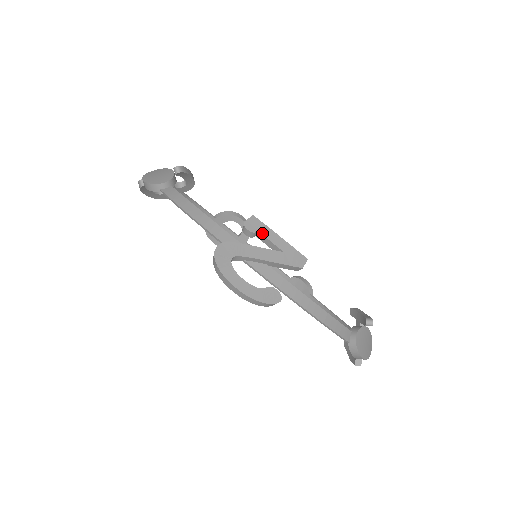
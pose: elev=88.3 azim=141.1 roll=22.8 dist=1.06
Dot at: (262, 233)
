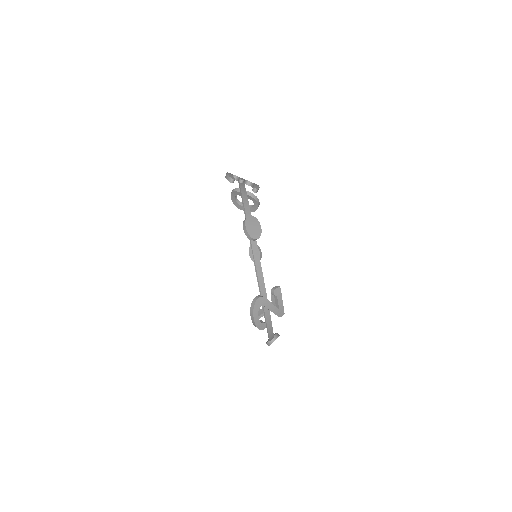
Dot at: (278, 298)
